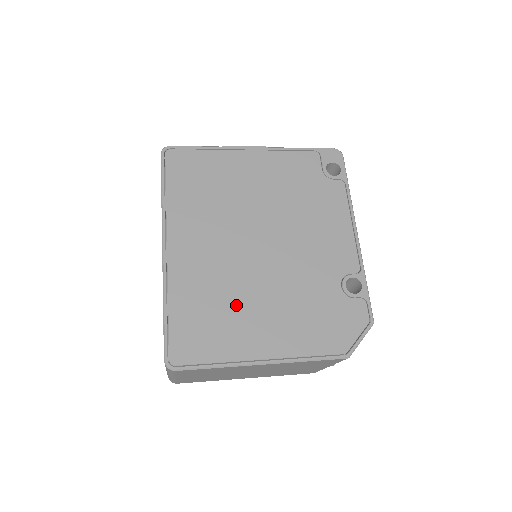
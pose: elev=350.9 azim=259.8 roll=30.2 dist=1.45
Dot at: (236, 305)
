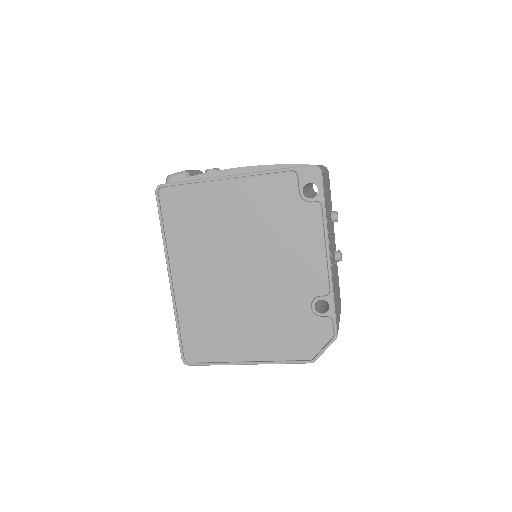
Dot at: (226, 323)
